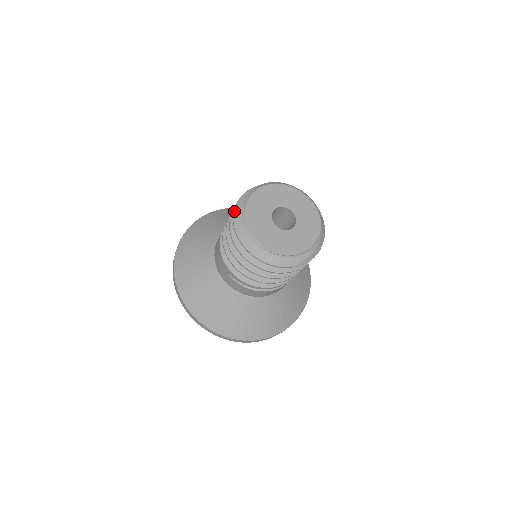
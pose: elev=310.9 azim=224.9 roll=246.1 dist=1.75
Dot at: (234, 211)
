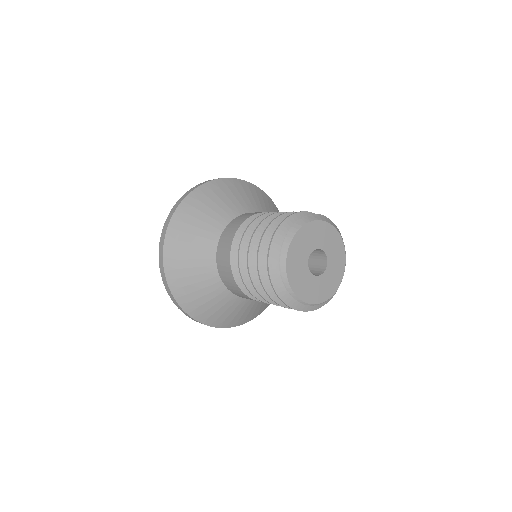
Dot at: (276, 293)
